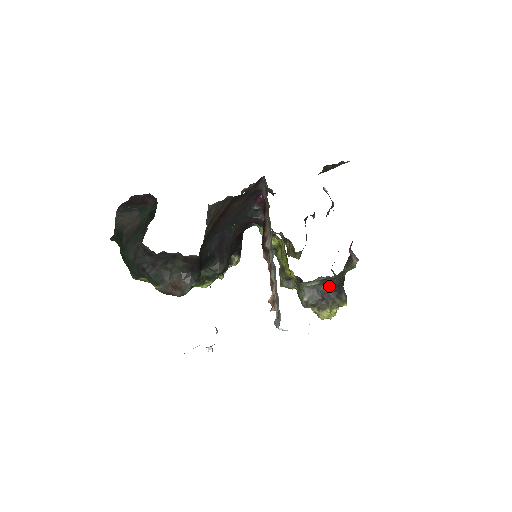
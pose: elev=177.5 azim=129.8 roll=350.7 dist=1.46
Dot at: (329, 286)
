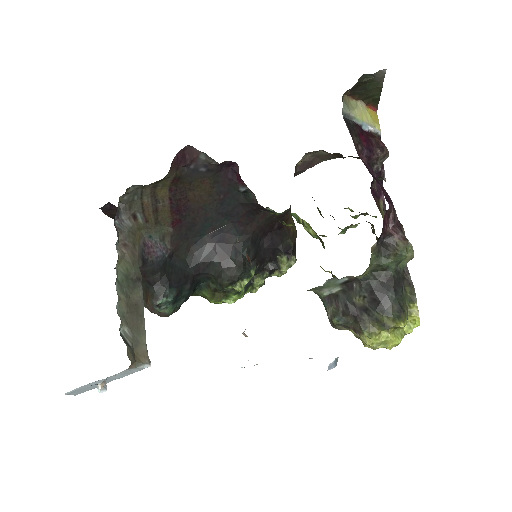
Dot at: (359, 293)
